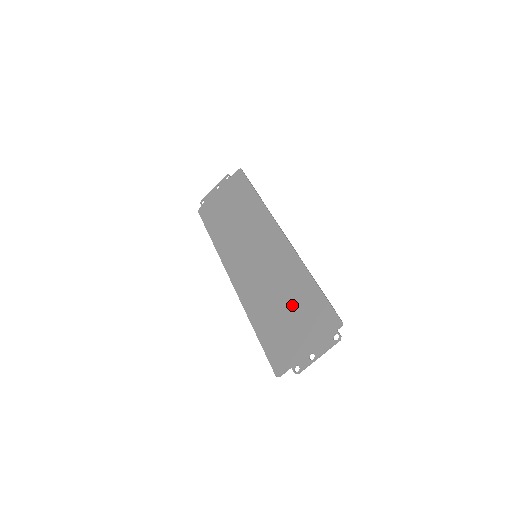
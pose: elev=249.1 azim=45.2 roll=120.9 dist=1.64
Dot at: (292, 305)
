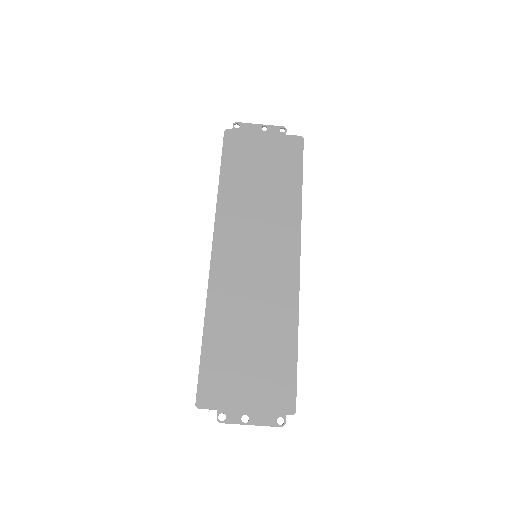
Dot at: (260, 348)
